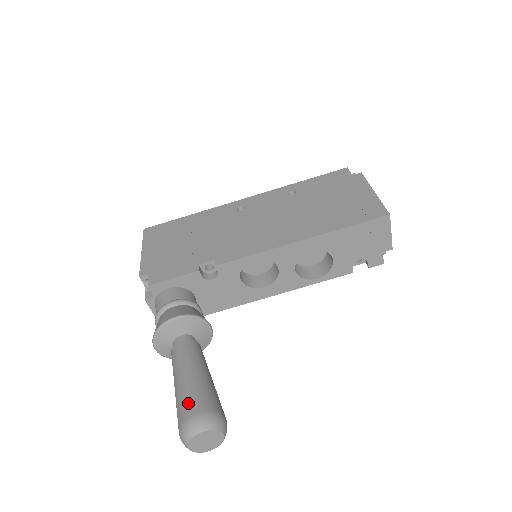
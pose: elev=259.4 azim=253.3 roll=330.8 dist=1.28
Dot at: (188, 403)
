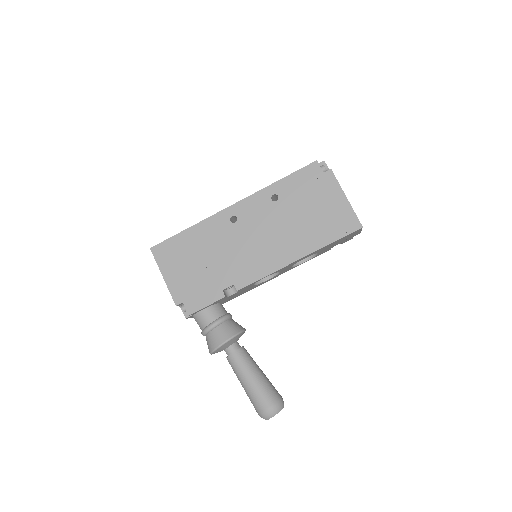
Dot at: (260, 401)
